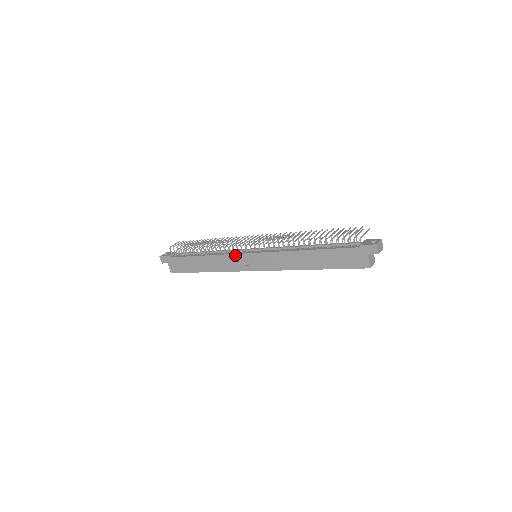
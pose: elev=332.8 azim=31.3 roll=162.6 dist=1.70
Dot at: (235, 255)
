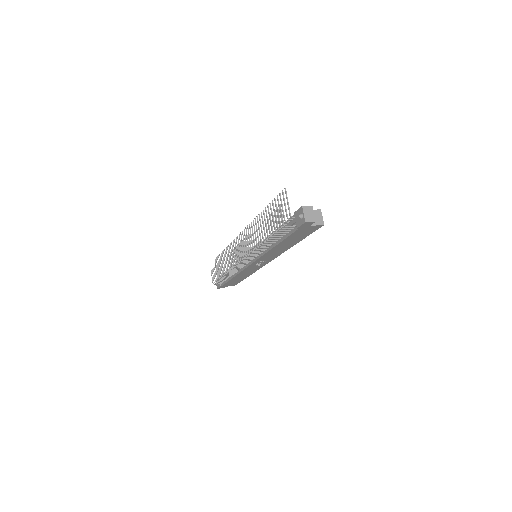
Dot at: occluded
